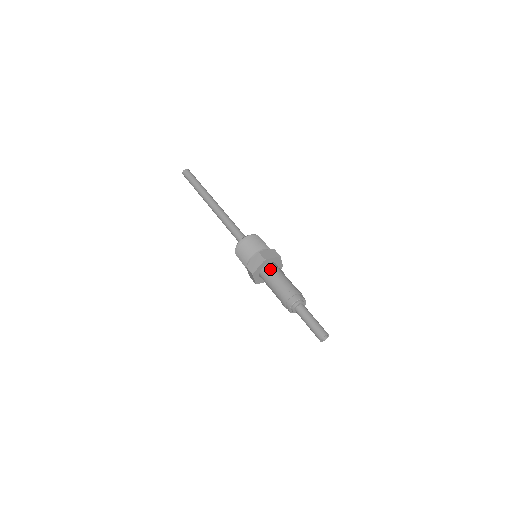
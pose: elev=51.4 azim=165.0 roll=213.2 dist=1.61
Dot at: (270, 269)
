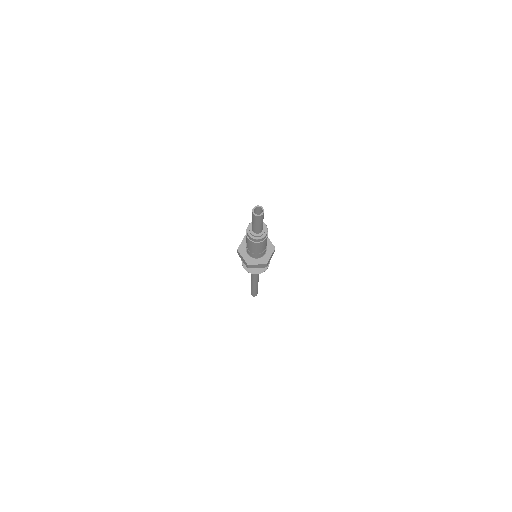
Dot at: occluded
